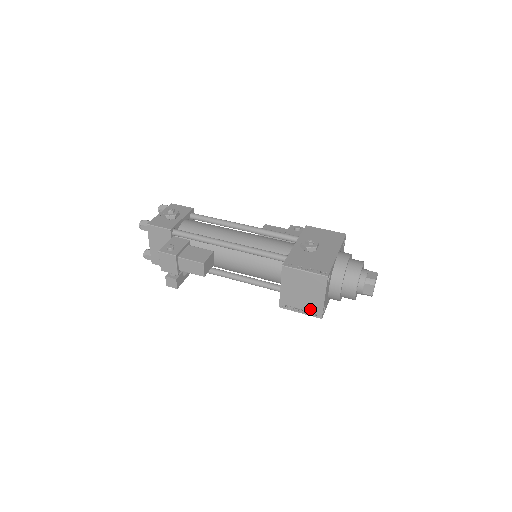
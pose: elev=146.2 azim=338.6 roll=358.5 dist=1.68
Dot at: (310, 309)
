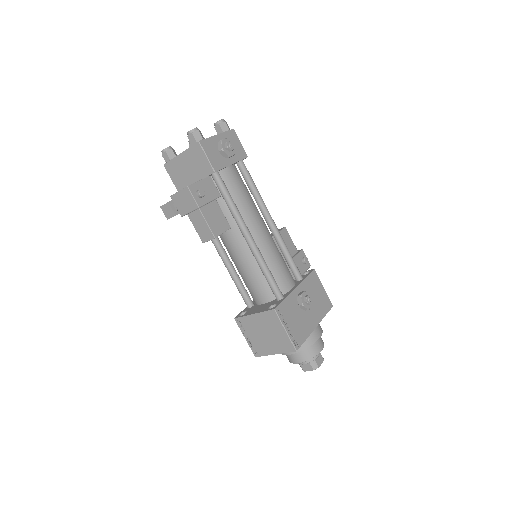
Dot at: (256, 345)
